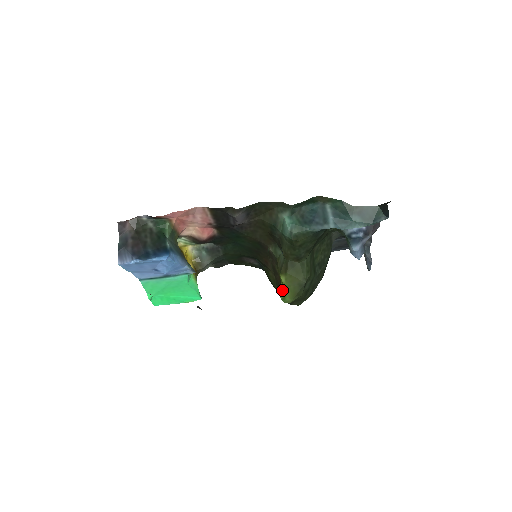
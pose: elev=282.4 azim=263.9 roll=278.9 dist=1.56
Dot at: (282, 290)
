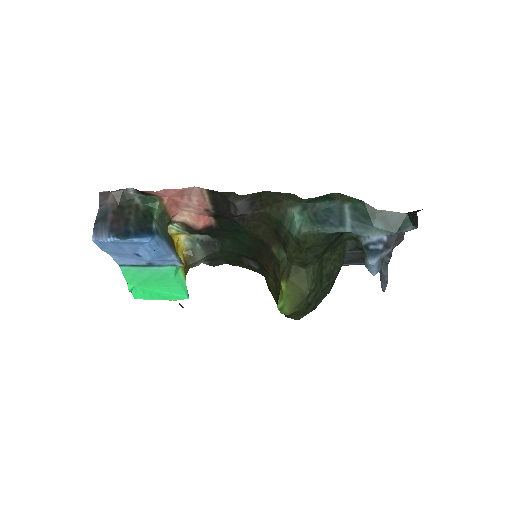
Dot at: (281, 299)
